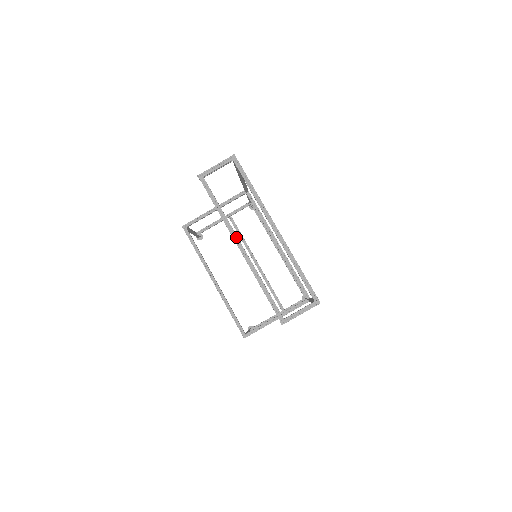
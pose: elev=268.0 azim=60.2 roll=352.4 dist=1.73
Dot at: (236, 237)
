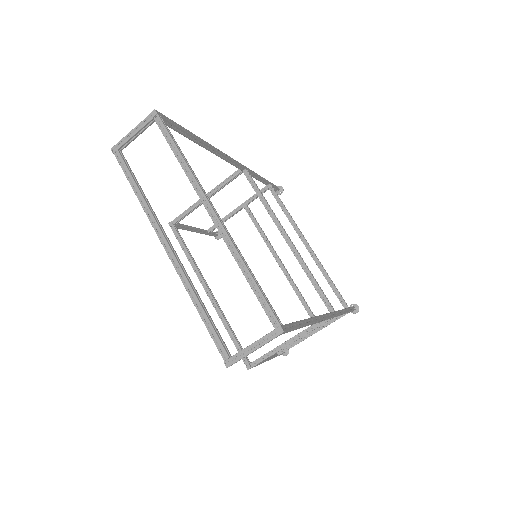
Dot at: (160, 232)
